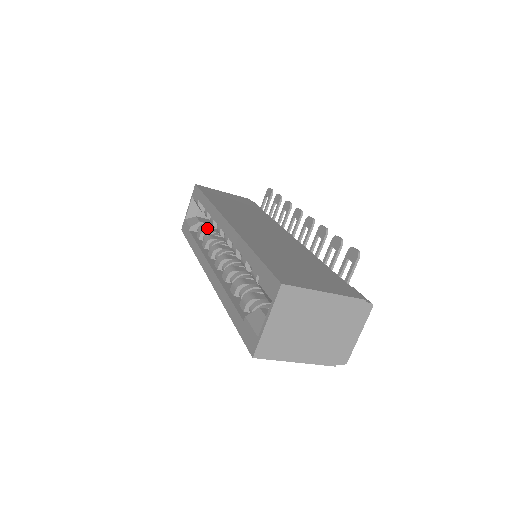
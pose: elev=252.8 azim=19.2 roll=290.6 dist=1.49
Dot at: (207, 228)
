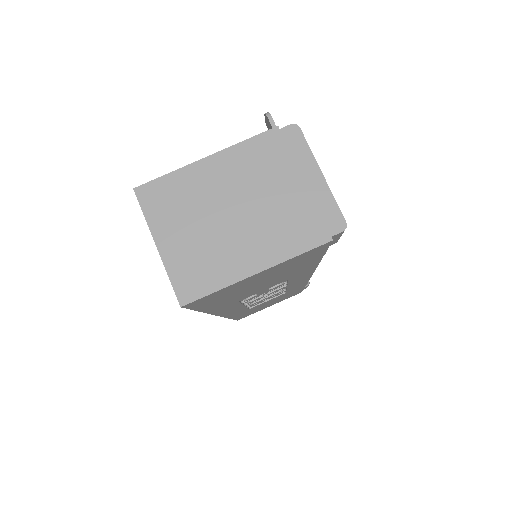
Dot at: occluded
